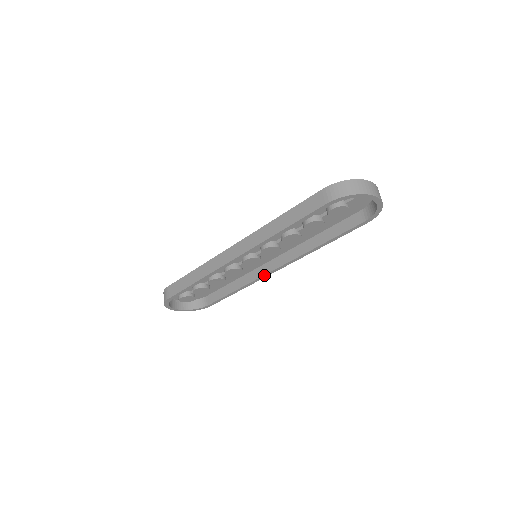
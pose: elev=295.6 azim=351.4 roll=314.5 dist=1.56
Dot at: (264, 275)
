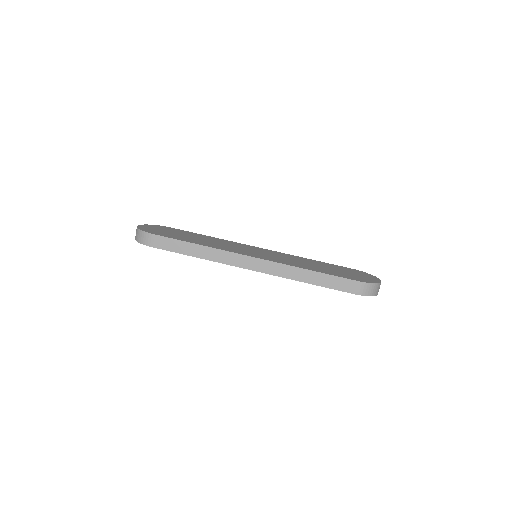
Dot at: occluded
